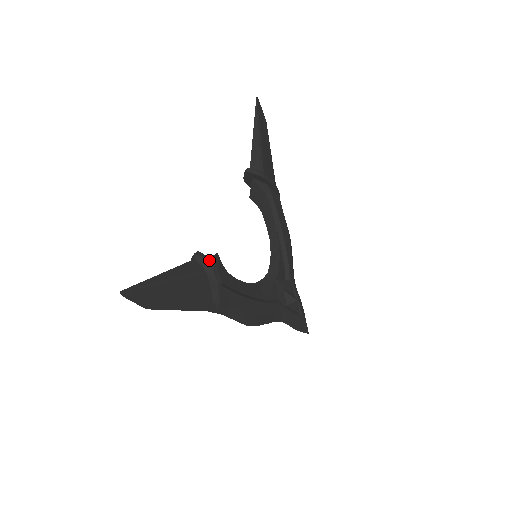
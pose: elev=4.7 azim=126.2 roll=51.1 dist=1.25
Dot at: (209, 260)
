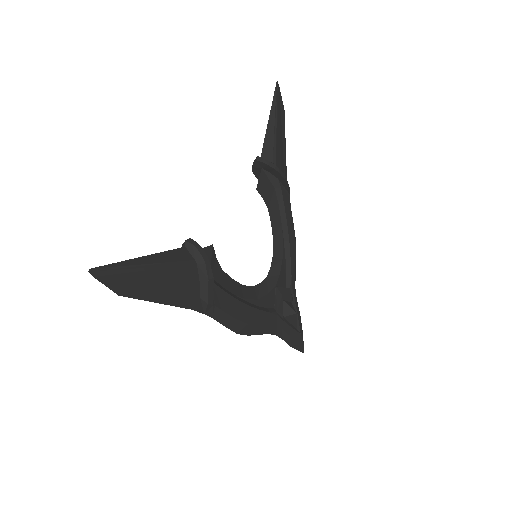
Dot at: (202, 250)
